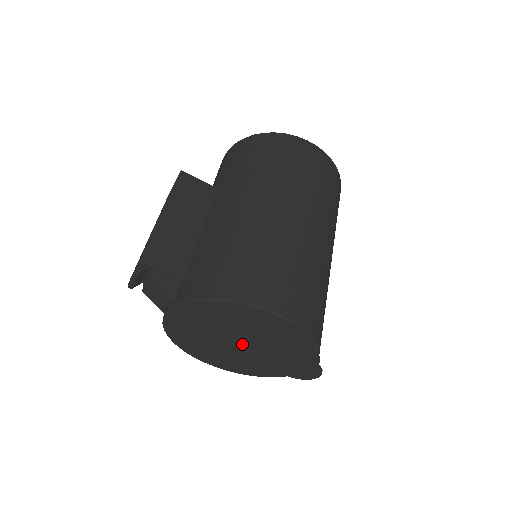
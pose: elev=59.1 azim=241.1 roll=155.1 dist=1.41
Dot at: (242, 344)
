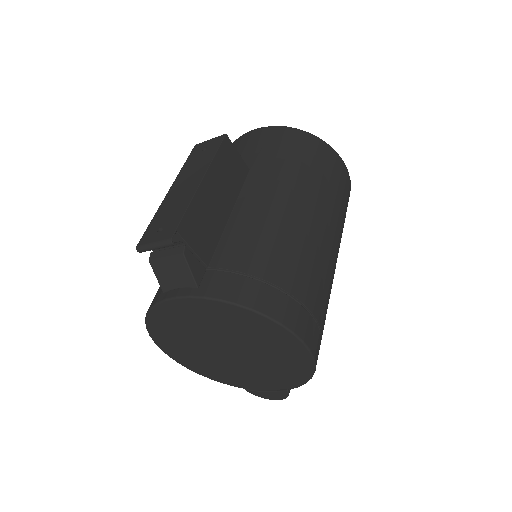
Dot at: (233, 353)
